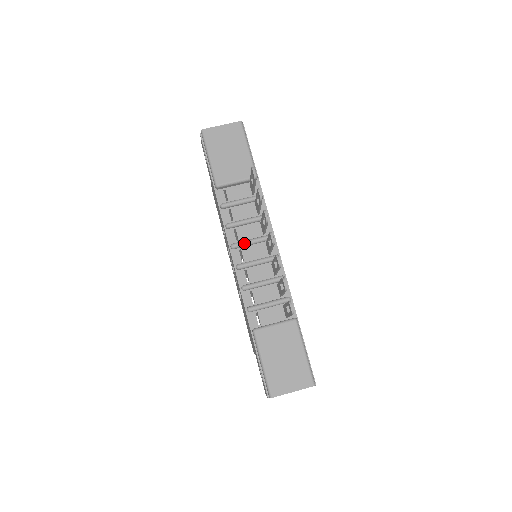
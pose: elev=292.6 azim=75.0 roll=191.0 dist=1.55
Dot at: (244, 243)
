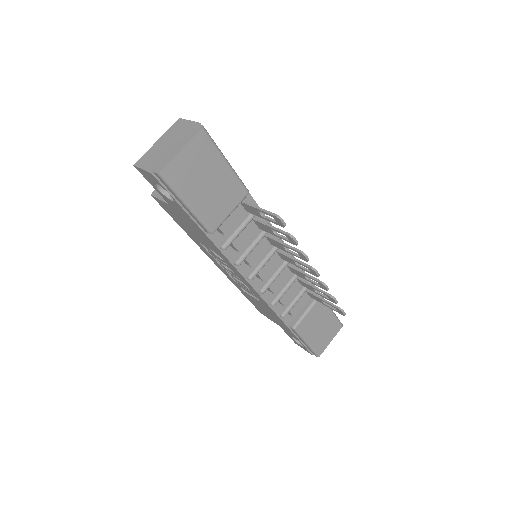
Dot at: occluded
